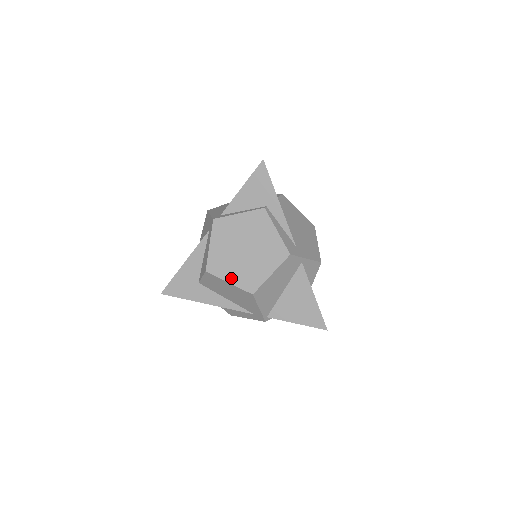
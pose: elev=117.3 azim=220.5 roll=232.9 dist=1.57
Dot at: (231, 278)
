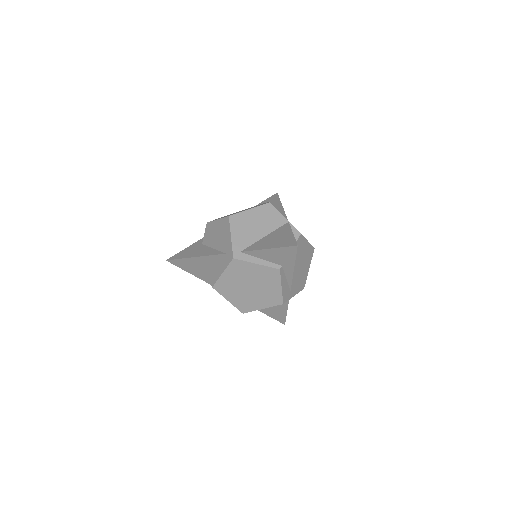
Dot at: (231, 299)
